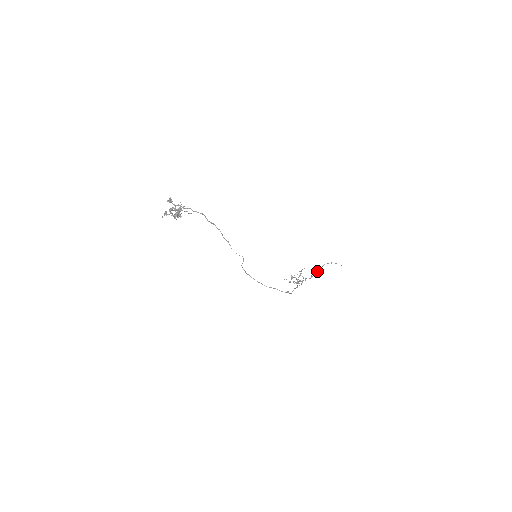
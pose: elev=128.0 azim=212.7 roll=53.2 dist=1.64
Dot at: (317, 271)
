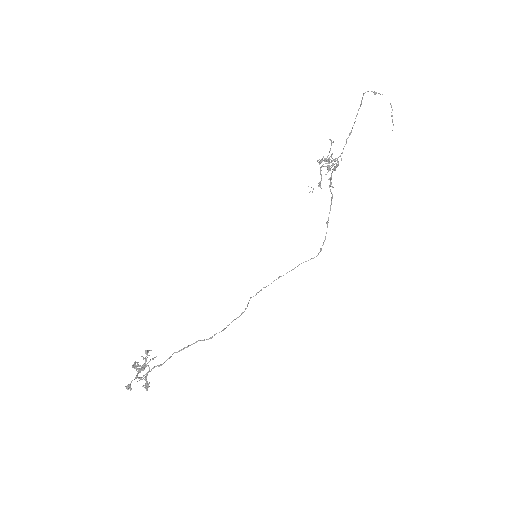
Dot at: (355, 118)
